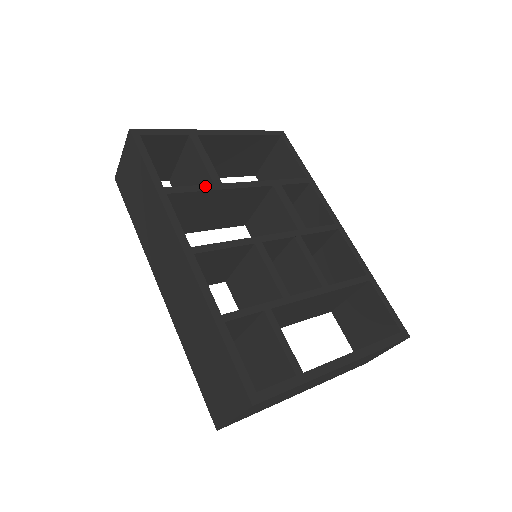
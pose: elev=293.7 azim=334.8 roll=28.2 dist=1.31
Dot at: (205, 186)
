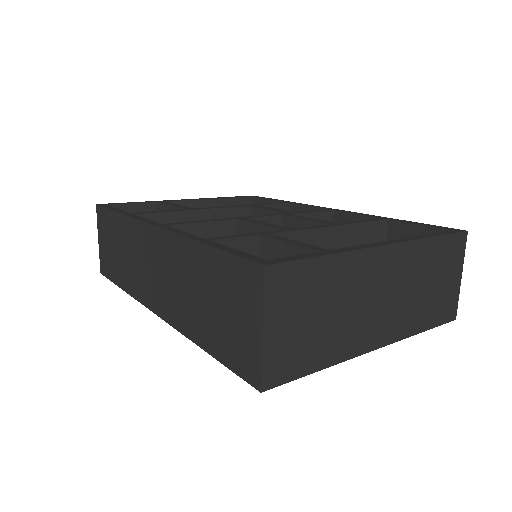
Dot at: (176, 210)
